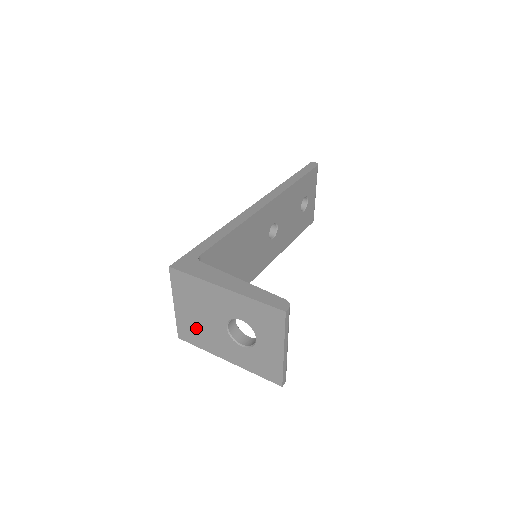
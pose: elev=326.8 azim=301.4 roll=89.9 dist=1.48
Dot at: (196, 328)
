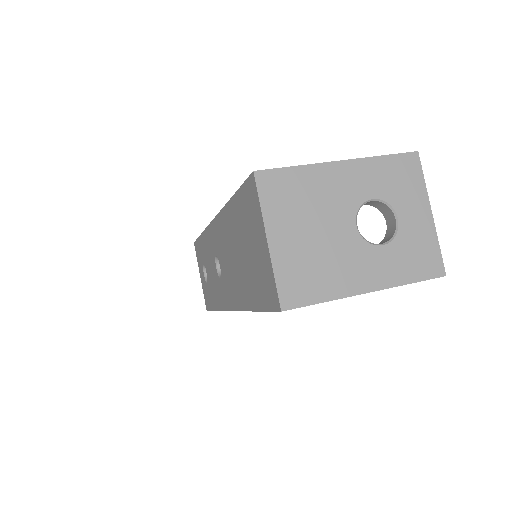
Dot at: (311, 263)
